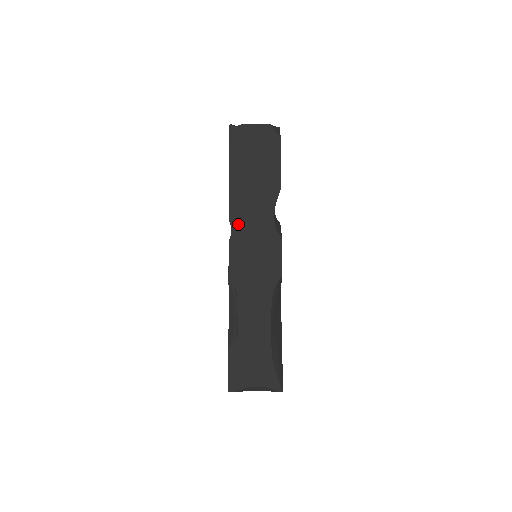
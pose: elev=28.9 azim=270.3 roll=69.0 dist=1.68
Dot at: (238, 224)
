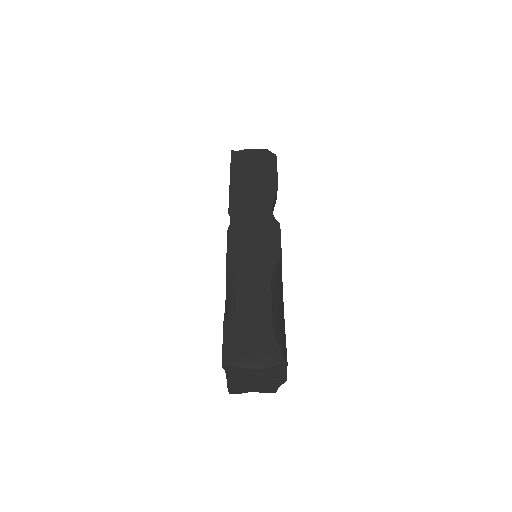
Dot at: (237, 216)
